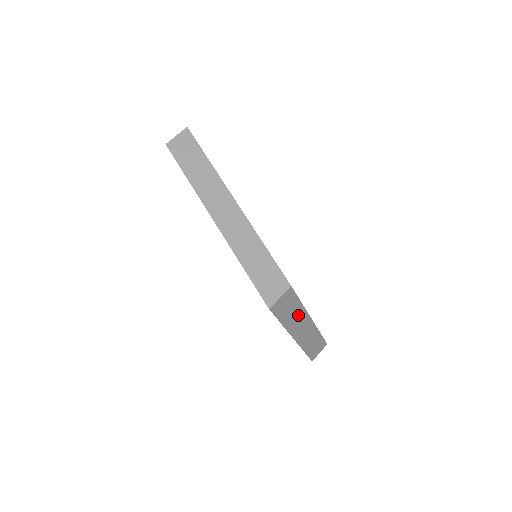
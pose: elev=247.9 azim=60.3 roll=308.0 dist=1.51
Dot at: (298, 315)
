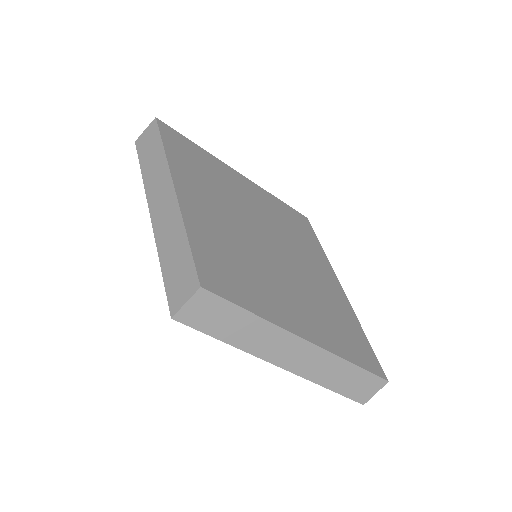
Dot at: (259, 331)
